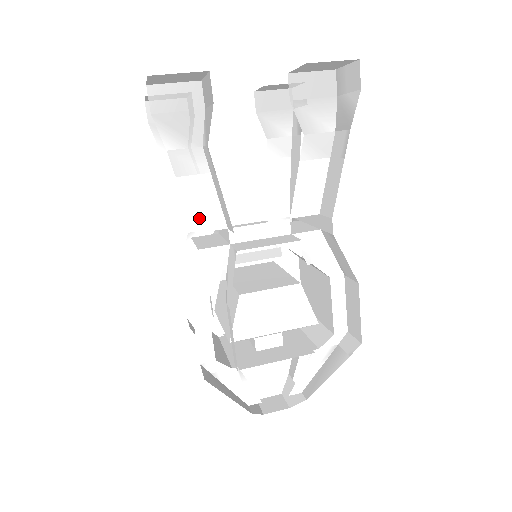
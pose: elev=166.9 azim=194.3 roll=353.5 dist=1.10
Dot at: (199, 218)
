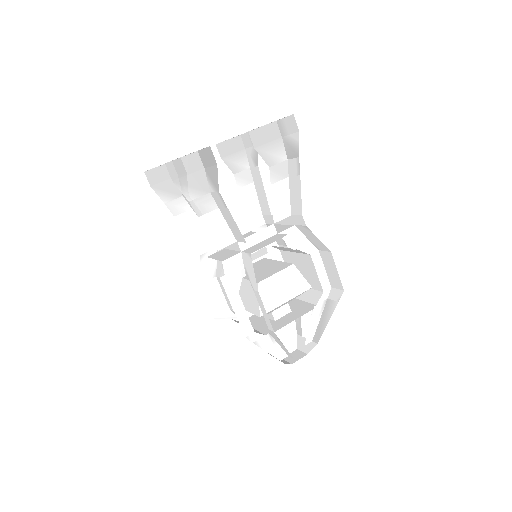
Dot at: (218, 240)
